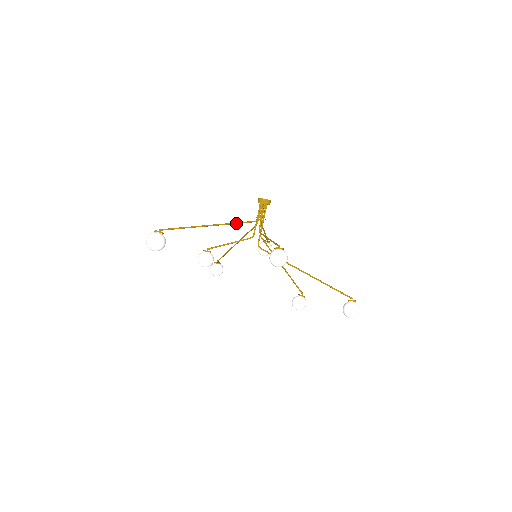
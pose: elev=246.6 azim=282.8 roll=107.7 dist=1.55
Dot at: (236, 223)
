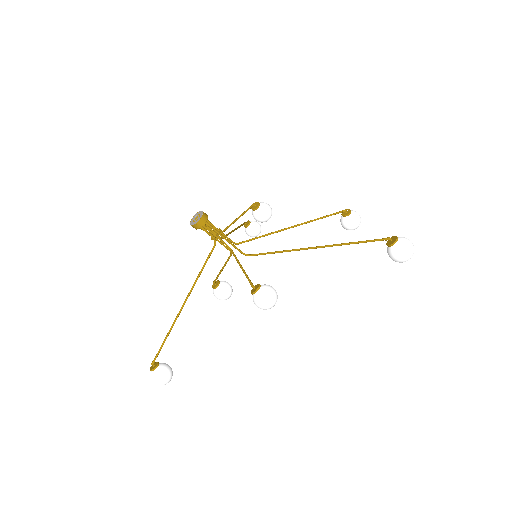
Dot at: (200, 273)
